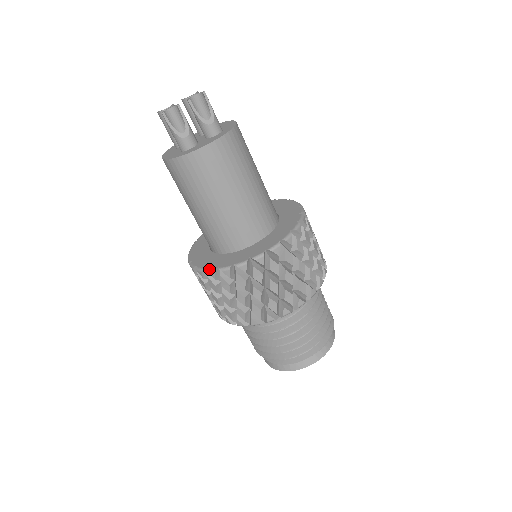
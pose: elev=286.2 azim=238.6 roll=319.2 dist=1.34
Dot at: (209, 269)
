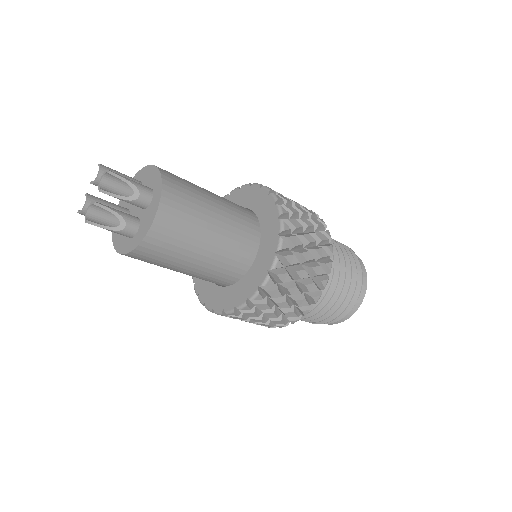
Dot at: (227, 312)
